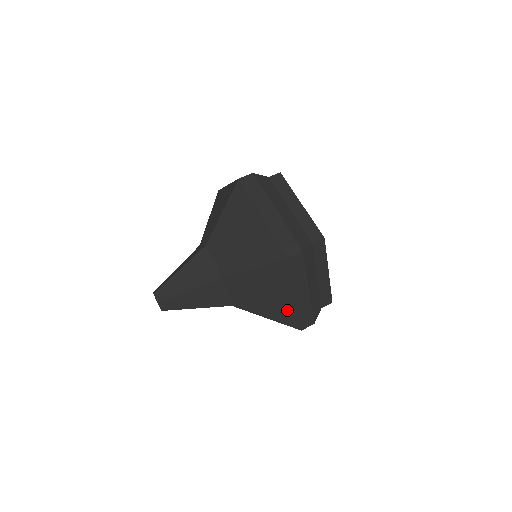
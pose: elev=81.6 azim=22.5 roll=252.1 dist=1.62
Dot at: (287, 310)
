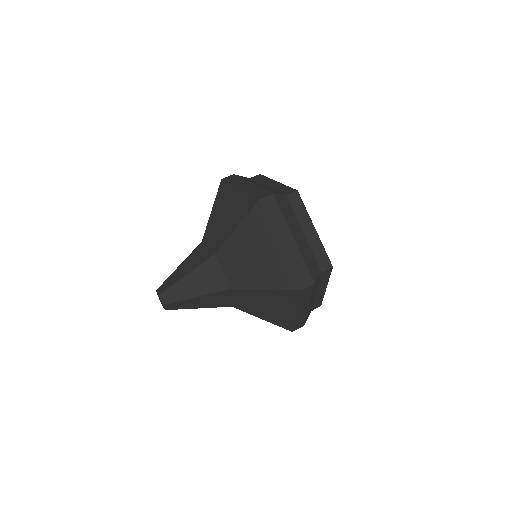
Dot at: (279, 268)
